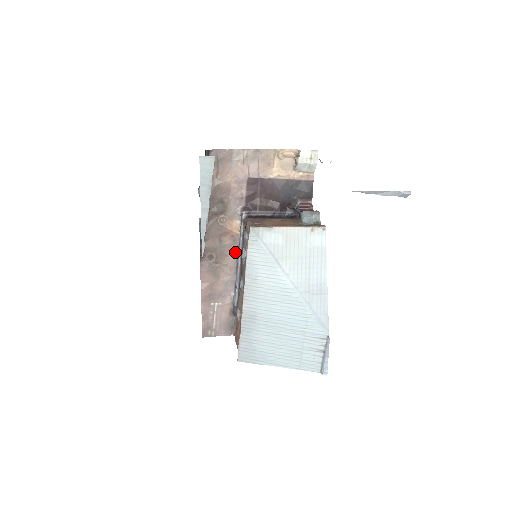
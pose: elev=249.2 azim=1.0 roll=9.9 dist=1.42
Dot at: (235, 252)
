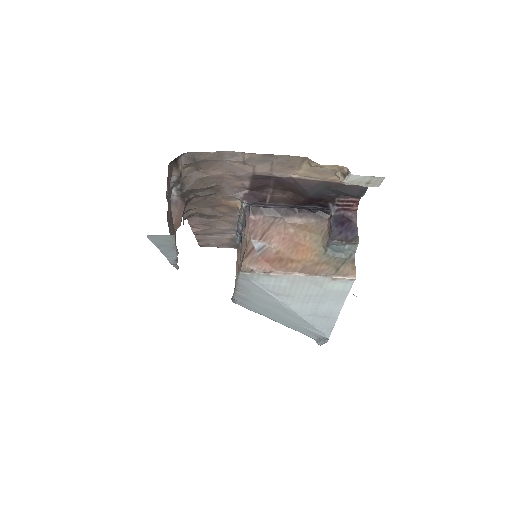
Dot at: (235, 216)
